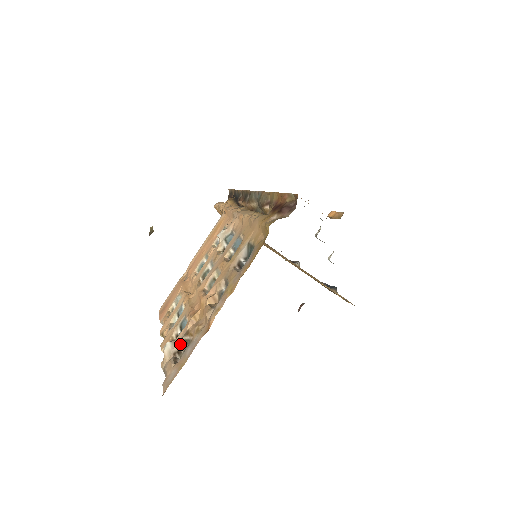
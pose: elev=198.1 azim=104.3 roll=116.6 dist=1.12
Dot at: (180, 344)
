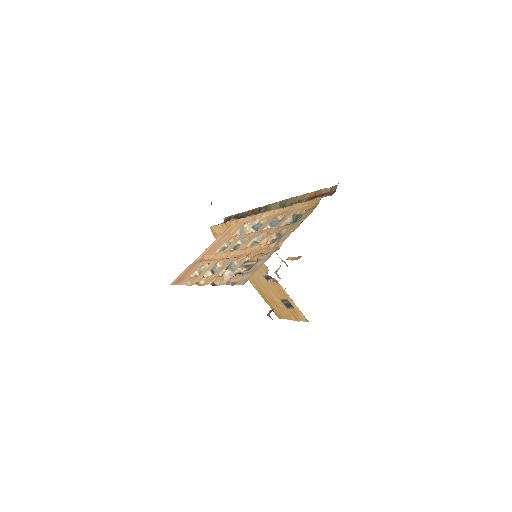
Dot at: (240, 269)
